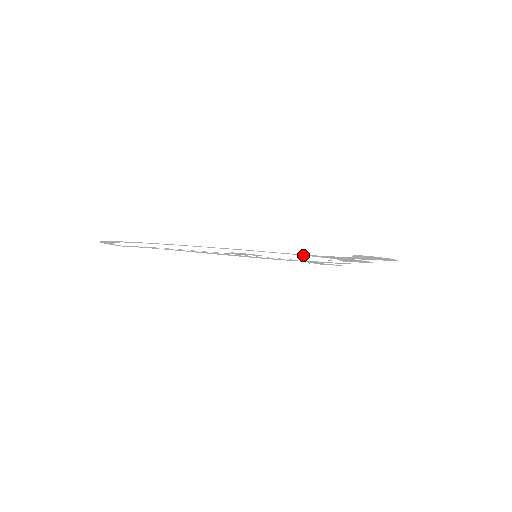
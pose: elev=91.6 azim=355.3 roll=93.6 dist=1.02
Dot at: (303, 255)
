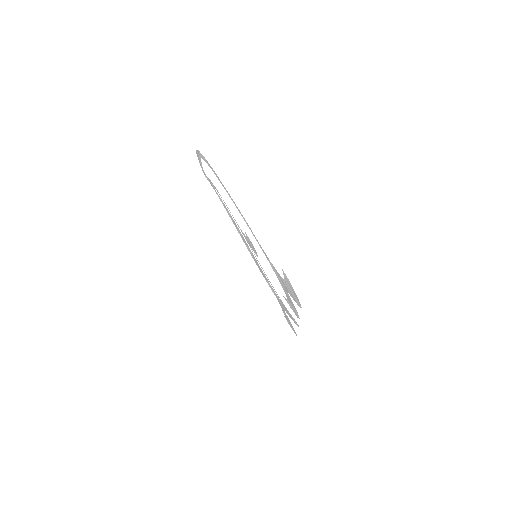
Dot at: occluded
